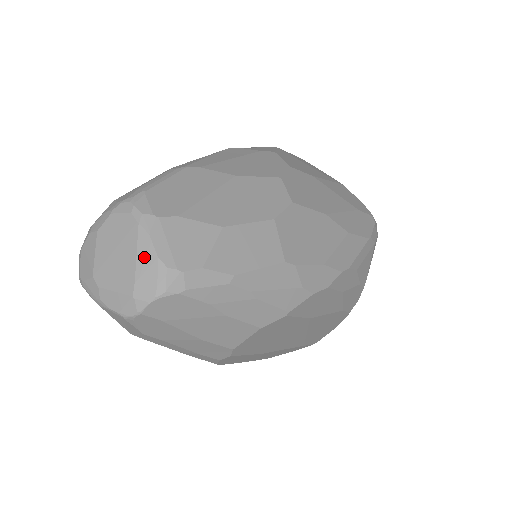
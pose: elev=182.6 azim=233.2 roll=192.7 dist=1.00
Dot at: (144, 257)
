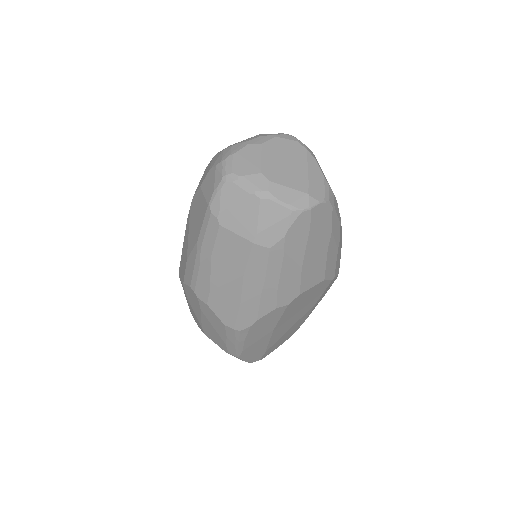
Dot at: (314, 171)
